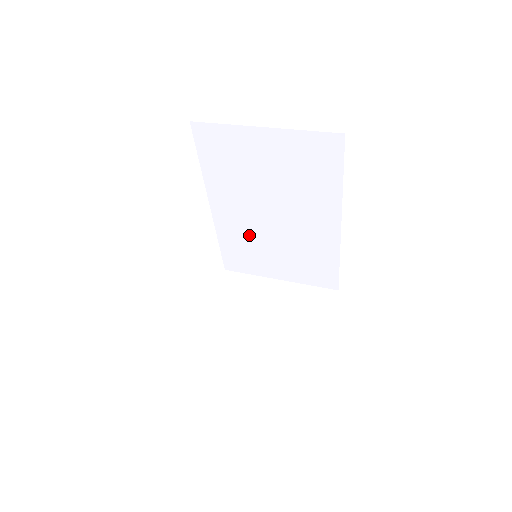
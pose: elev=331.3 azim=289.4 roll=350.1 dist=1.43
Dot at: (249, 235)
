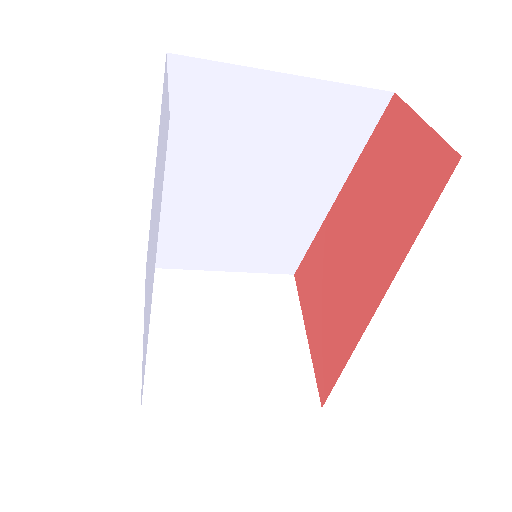
Dot at: (202, 221)
